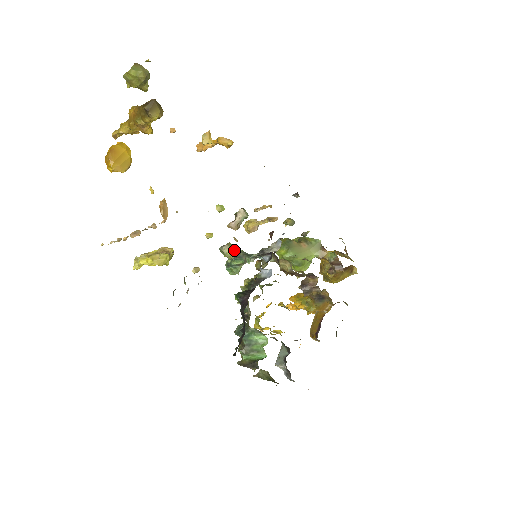
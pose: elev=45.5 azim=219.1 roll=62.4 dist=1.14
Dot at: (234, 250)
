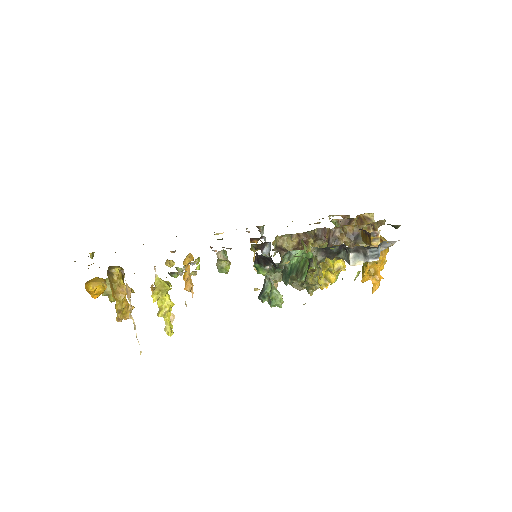
Dot at: (261, 291)
